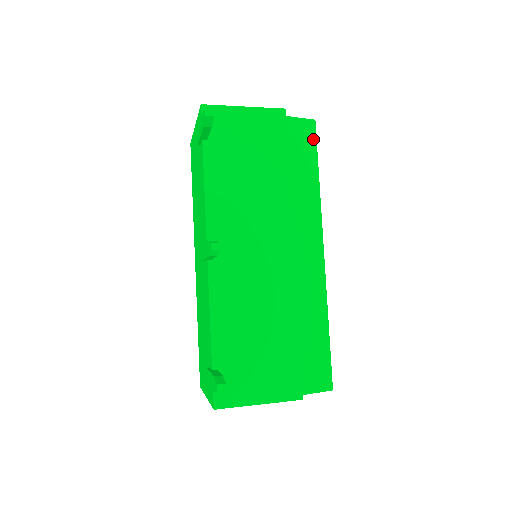
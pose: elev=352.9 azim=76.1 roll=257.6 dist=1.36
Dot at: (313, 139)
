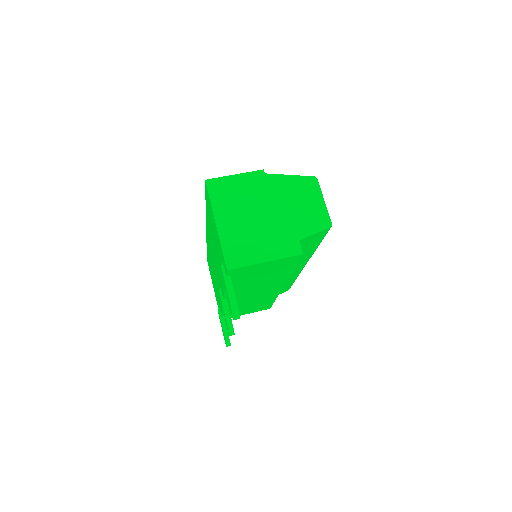
Dot at: (324, 235)
